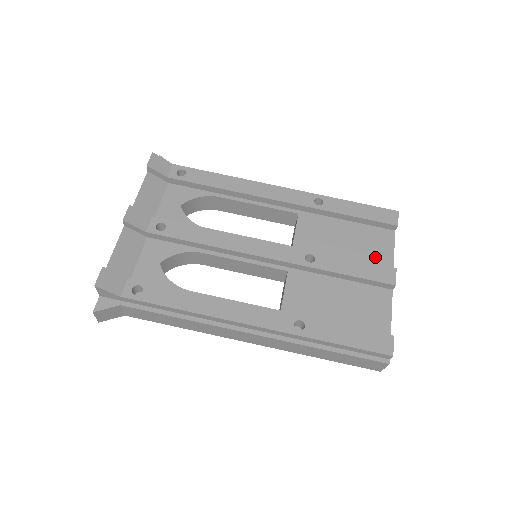
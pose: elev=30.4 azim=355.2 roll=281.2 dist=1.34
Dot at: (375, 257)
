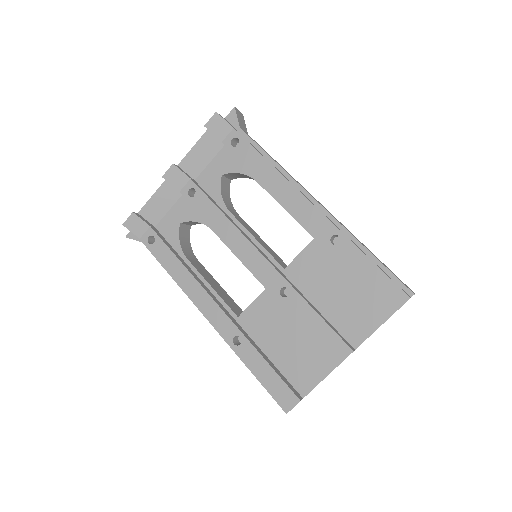
Dot at: (350, 325)
